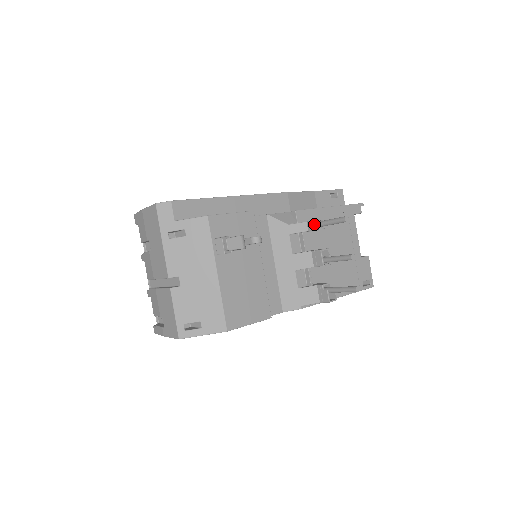
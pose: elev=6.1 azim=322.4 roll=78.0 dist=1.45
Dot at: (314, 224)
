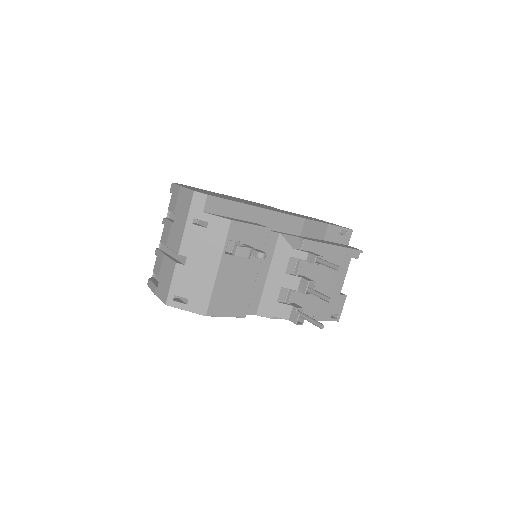
Dot at: (314, 258)
